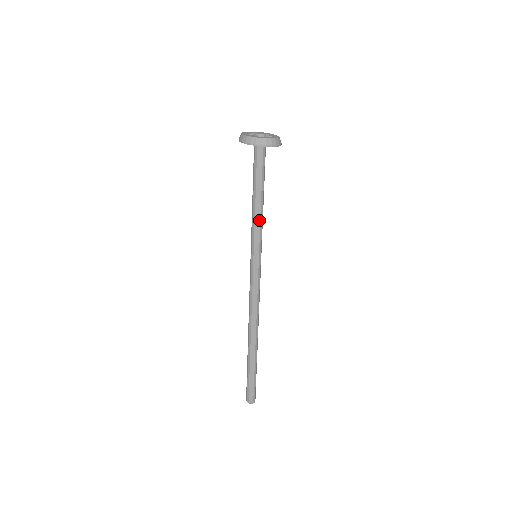
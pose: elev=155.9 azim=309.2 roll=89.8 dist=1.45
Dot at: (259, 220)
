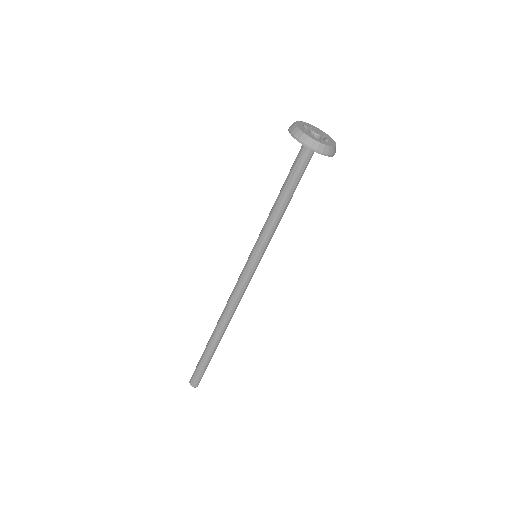
Dot at: (276, 223)
